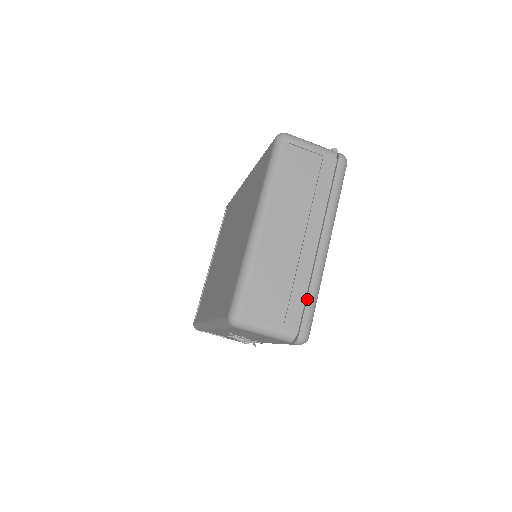
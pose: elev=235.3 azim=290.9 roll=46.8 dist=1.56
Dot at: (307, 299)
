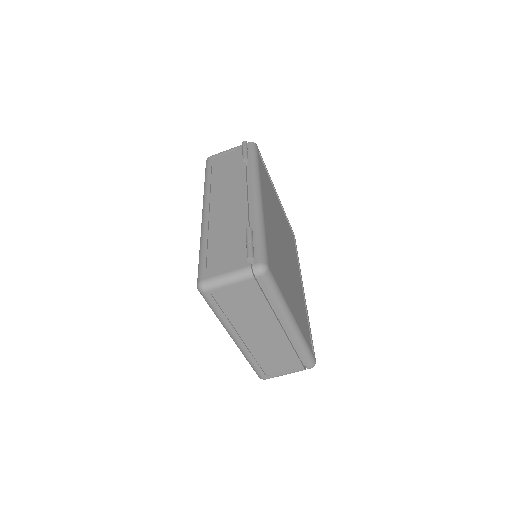
Dot at: (299, 355)
